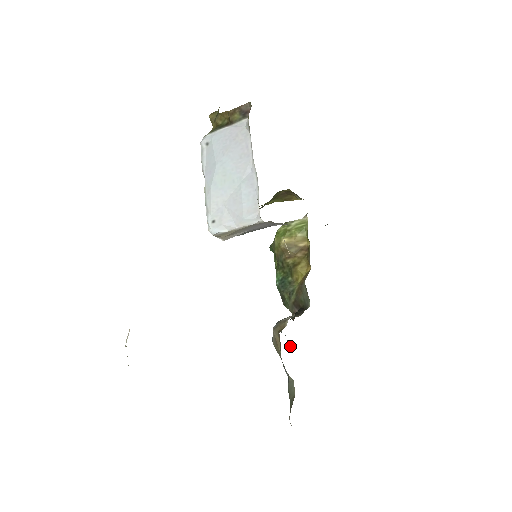
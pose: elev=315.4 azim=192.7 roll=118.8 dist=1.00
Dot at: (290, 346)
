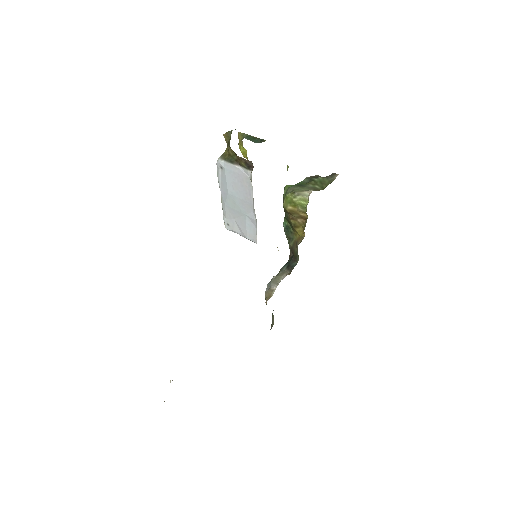
Dot at: occluded
